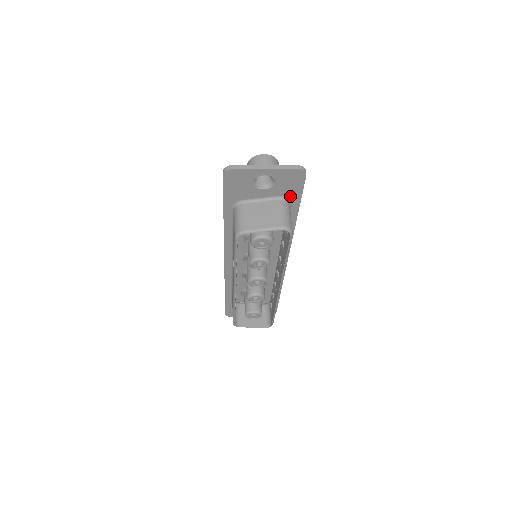
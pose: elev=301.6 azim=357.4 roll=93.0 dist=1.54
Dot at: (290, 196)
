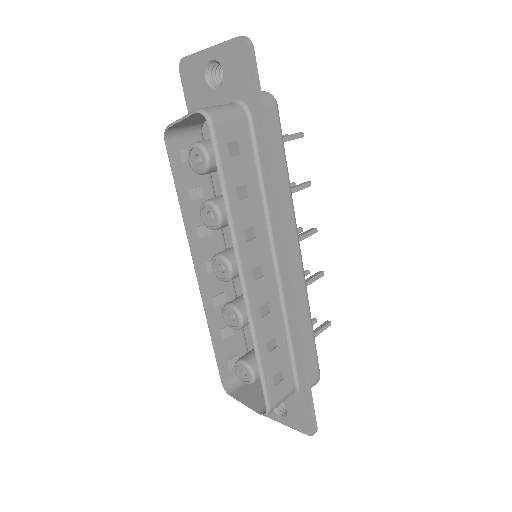
Dot at: (245, 97)
